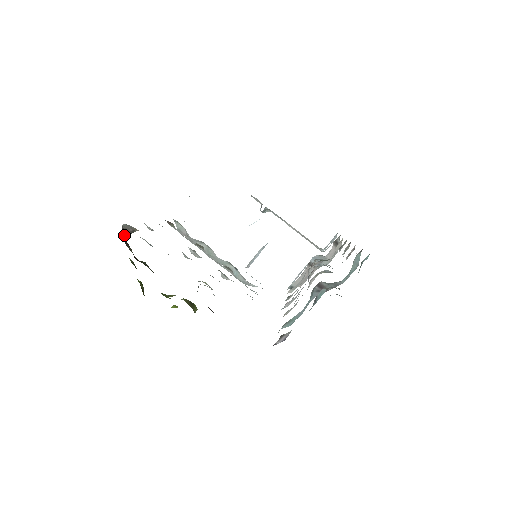
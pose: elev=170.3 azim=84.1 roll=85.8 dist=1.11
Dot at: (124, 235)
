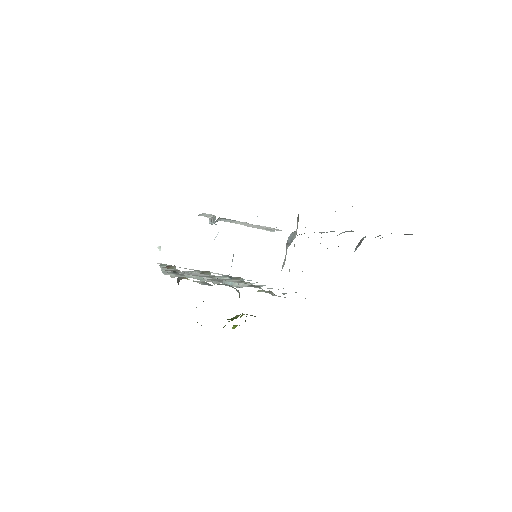
Dot at: occluded
